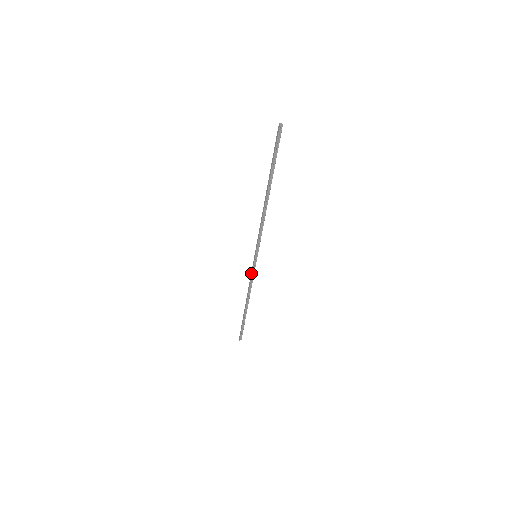
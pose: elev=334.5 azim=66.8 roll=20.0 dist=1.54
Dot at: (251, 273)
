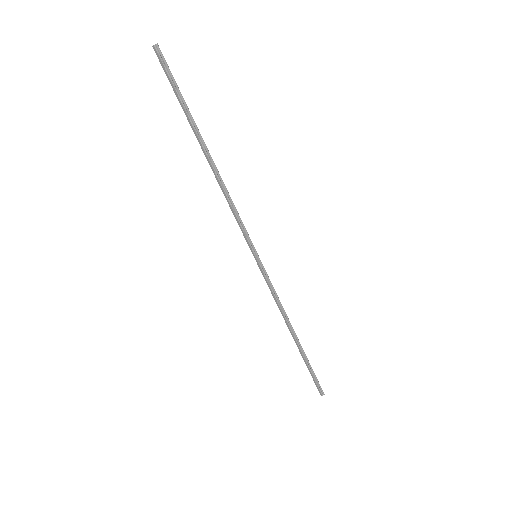
Dot at: occluded
